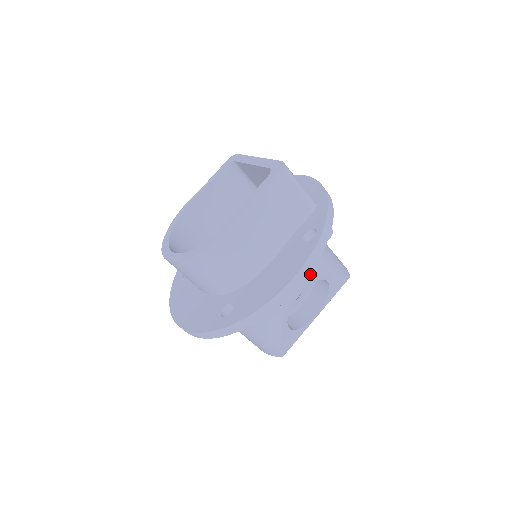
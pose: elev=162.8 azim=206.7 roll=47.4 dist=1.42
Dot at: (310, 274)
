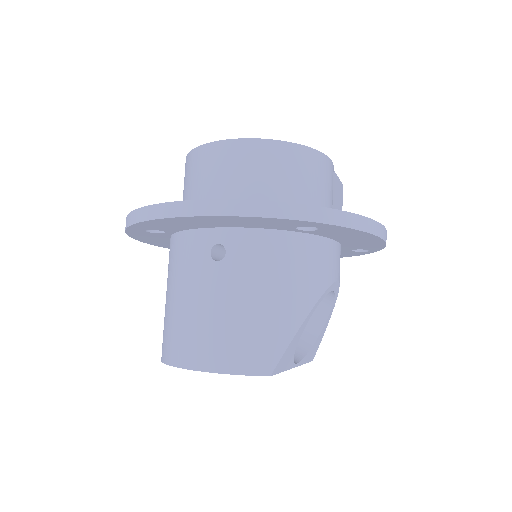
Dot at: occluded
